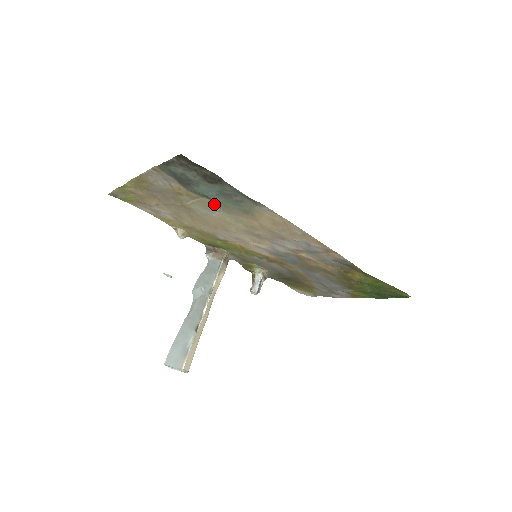
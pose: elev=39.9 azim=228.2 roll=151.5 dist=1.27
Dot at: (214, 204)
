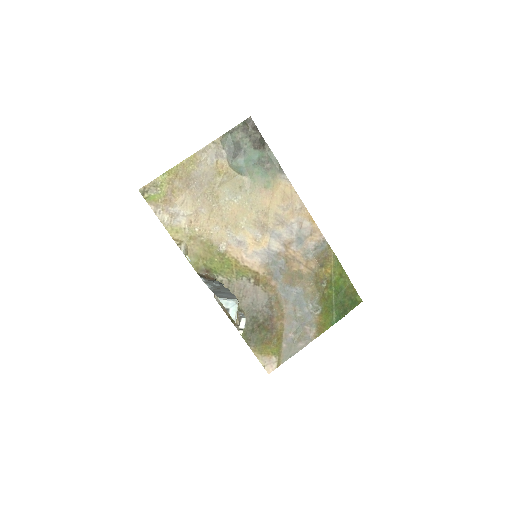
Dot at: (243, 183)
